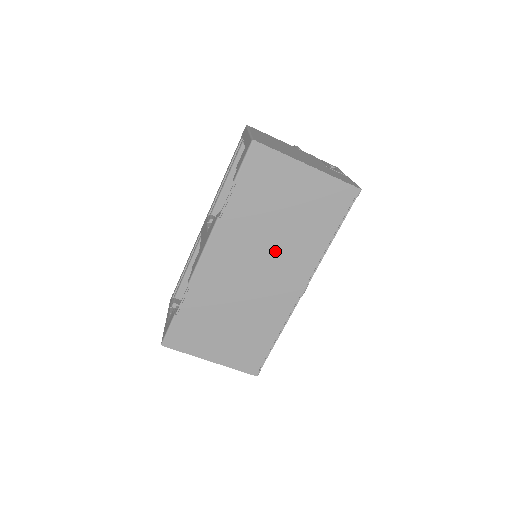
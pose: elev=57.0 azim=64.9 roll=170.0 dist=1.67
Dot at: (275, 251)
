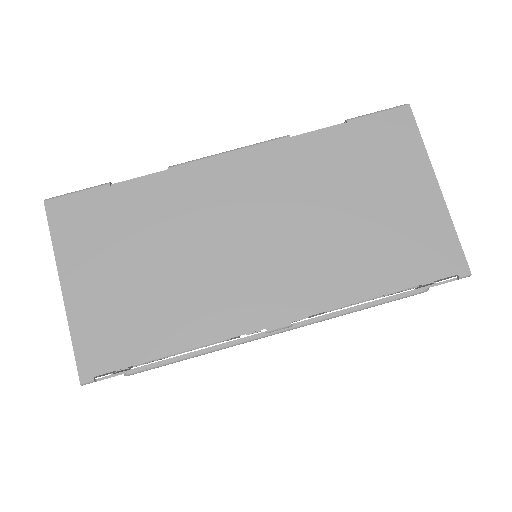
Dot at: (303, 237)
